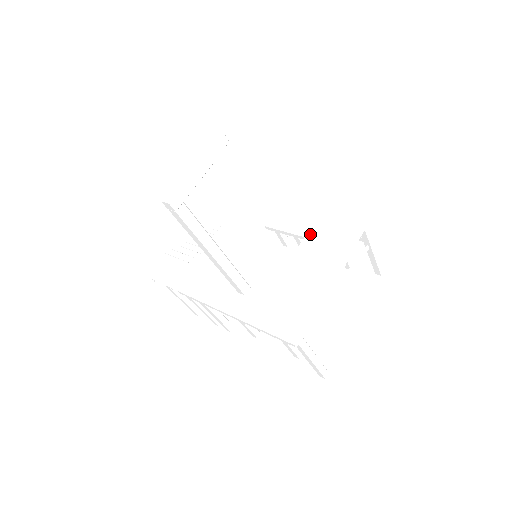
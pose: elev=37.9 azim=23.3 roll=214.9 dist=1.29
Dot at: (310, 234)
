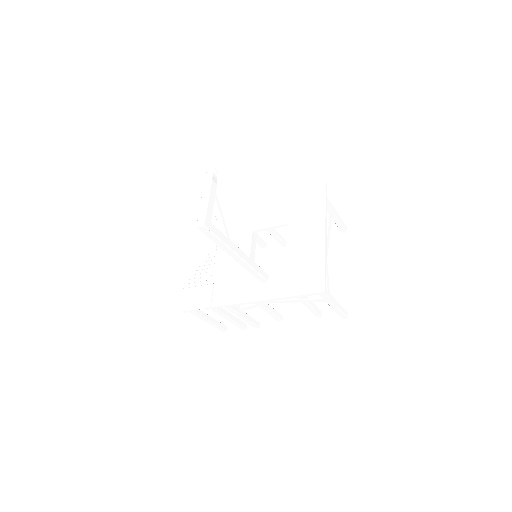
Dot at: (291, 219)
